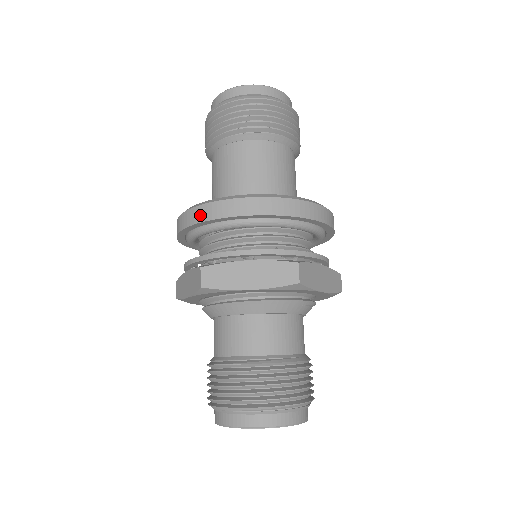
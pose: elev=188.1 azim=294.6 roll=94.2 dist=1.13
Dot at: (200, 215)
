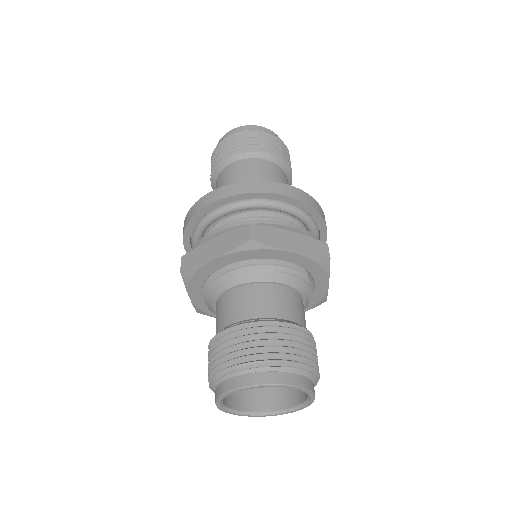
Dot at: (185, 222)
